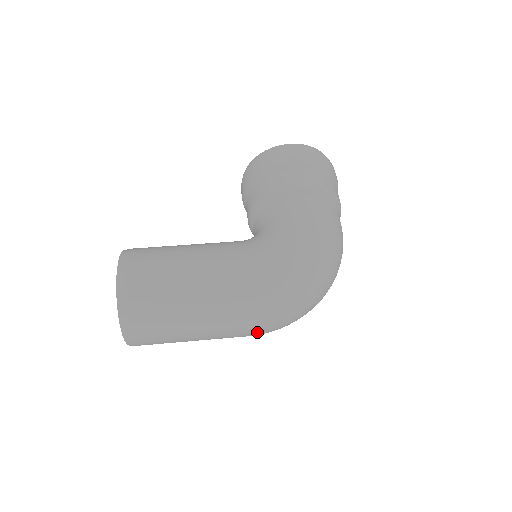
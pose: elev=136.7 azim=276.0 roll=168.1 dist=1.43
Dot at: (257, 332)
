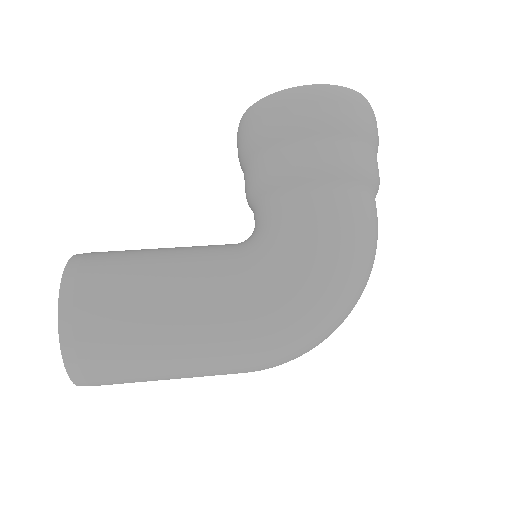
Dot at: occluded
